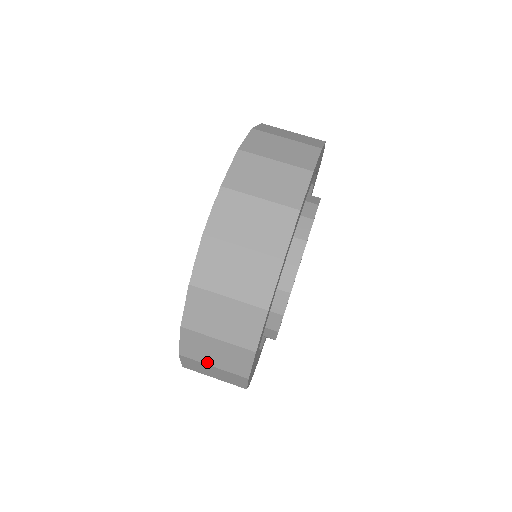
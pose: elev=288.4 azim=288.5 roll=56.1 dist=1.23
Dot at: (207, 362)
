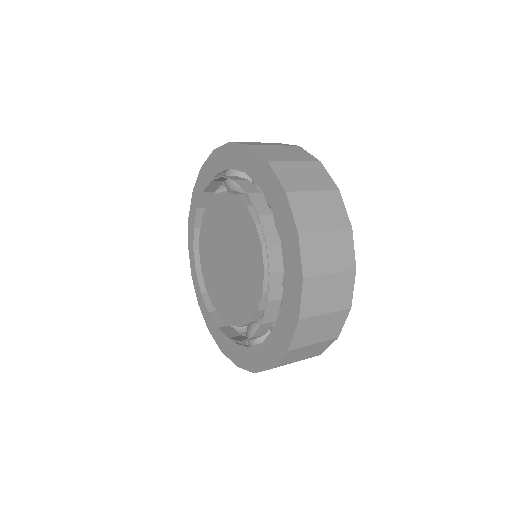
Dot at: (321, 312)
